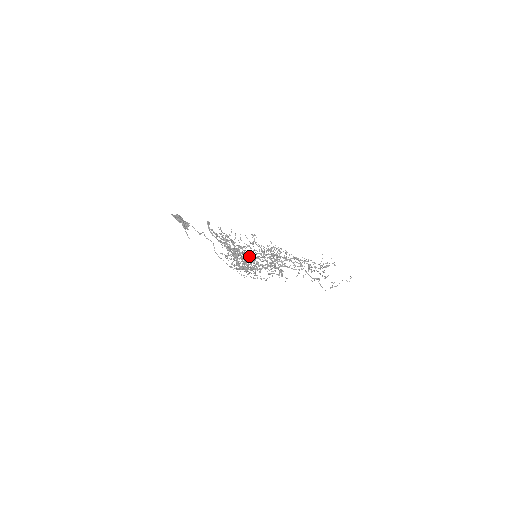
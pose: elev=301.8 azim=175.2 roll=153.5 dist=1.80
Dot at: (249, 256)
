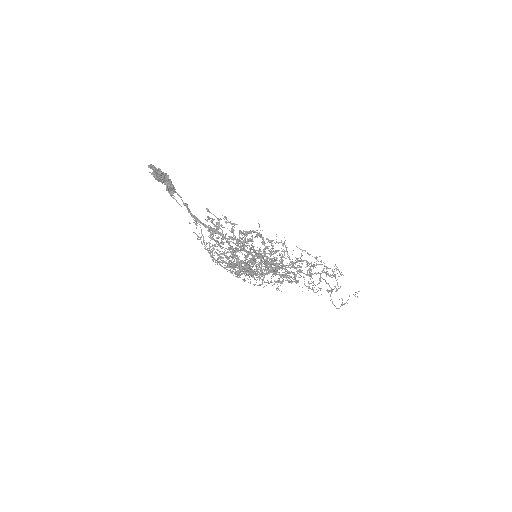
Dot at: occluded
